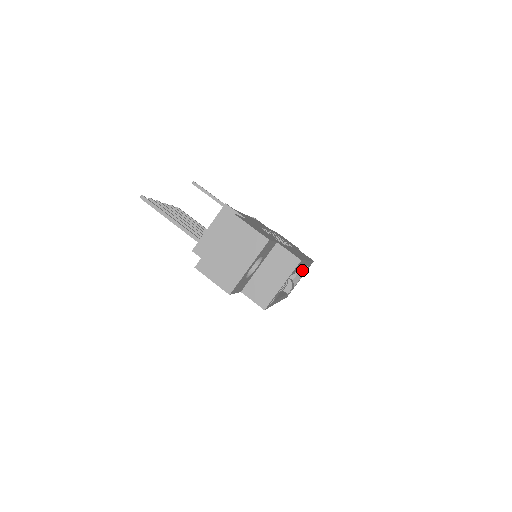
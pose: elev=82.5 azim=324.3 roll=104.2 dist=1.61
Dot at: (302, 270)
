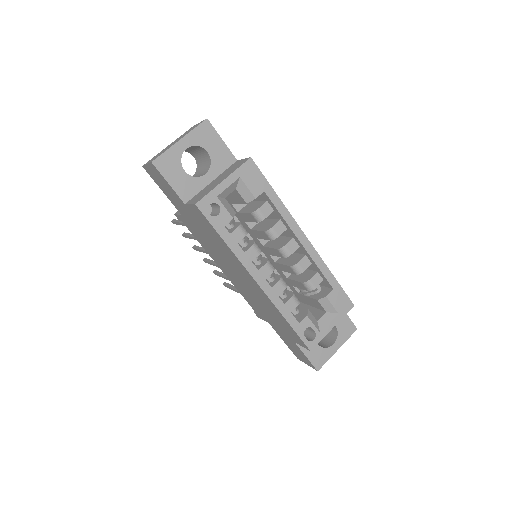
Dot at: (324, 295)
